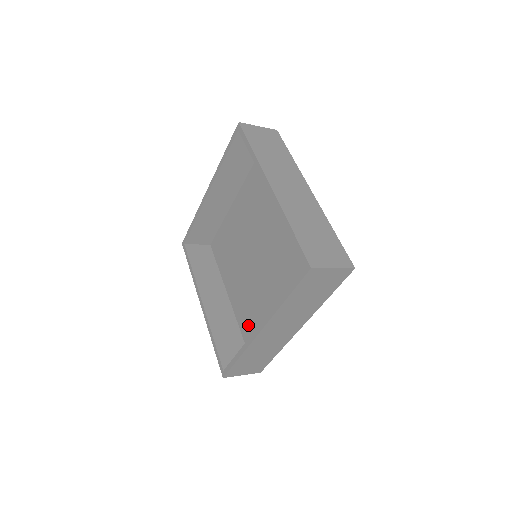
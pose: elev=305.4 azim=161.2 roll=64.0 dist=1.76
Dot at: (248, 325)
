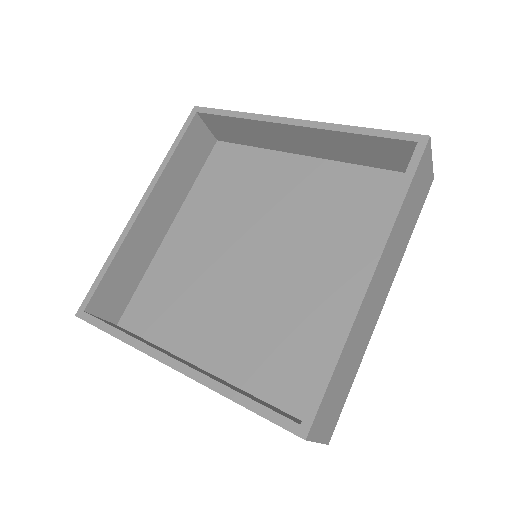
Dot at: (272, 370)
